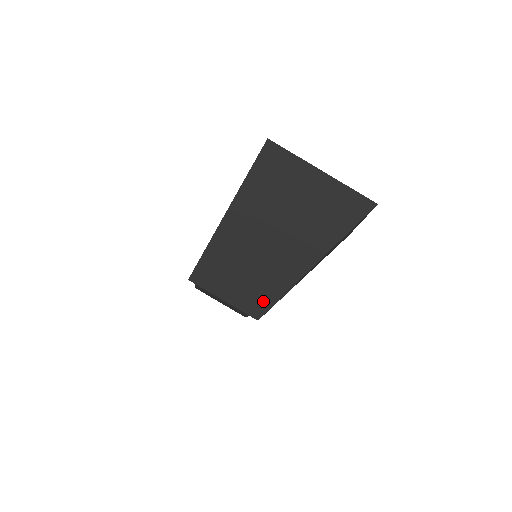
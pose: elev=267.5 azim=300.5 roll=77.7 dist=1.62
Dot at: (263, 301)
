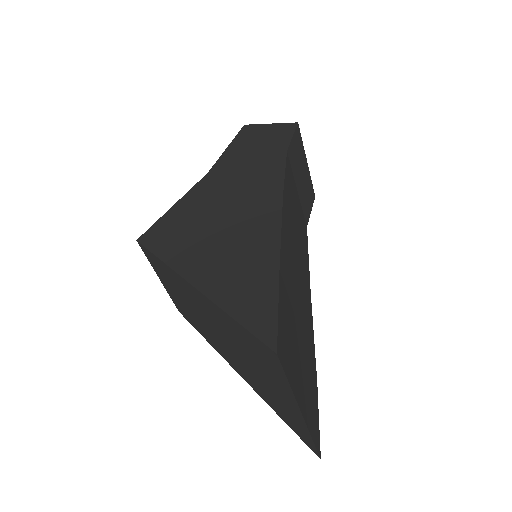
Dot at: (189, 319)
